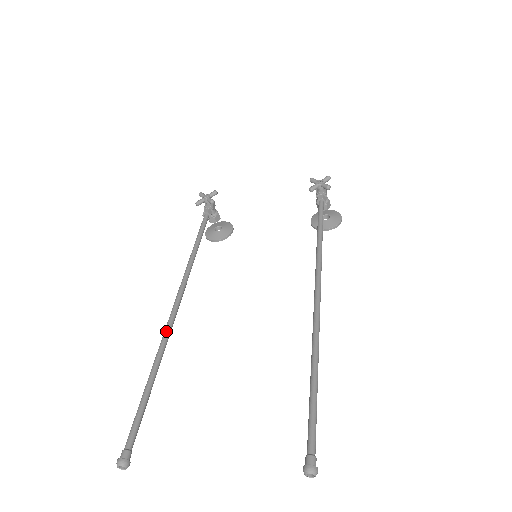
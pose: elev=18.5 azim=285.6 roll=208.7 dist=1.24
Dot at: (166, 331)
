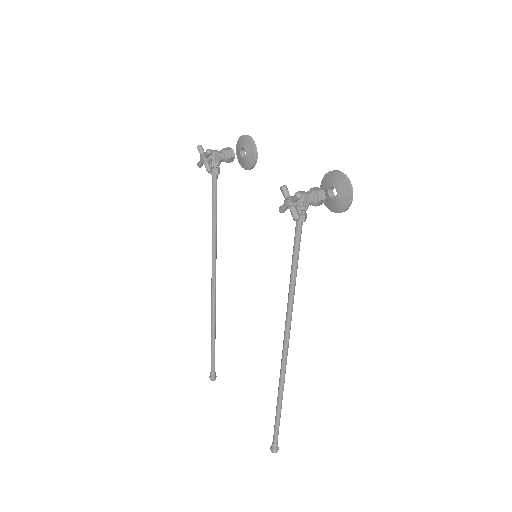
Dot at: (211, 309)
